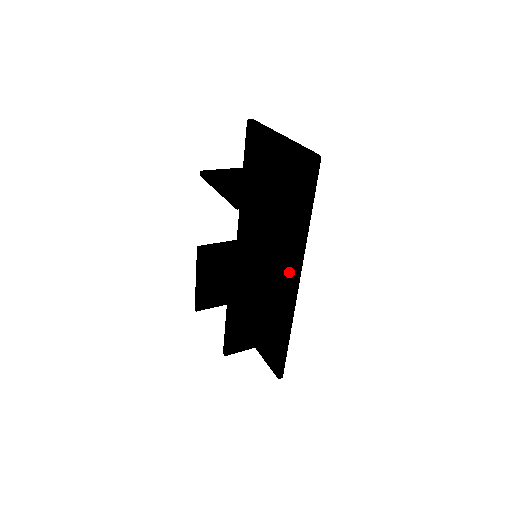
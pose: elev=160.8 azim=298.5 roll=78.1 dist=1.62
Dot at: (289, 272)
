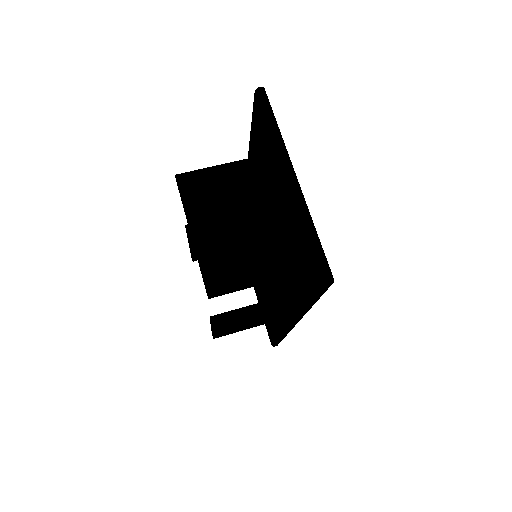
Dot at: (286, 311)
